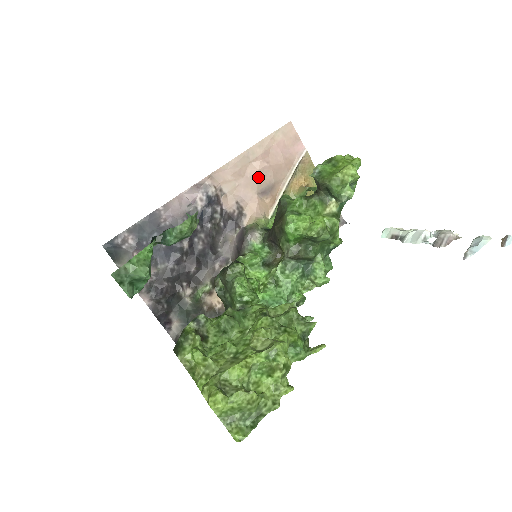
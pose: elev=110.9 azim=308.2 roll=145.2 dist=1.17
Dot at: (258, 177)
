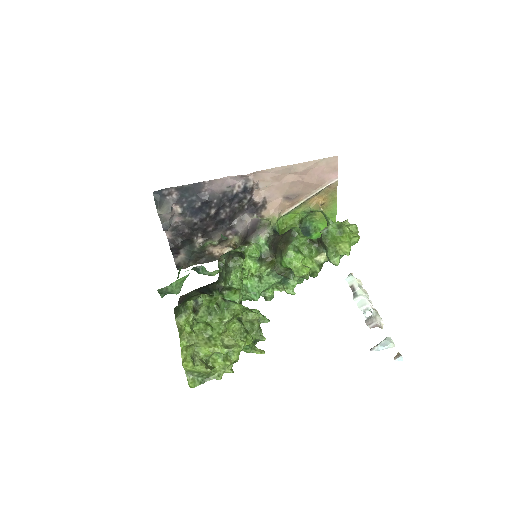
Dot at: (290, 186)
